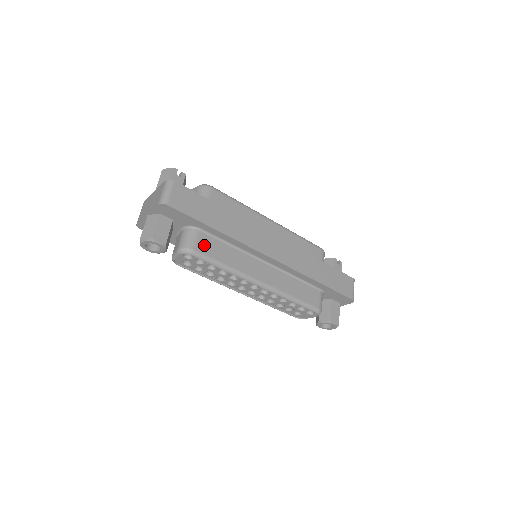
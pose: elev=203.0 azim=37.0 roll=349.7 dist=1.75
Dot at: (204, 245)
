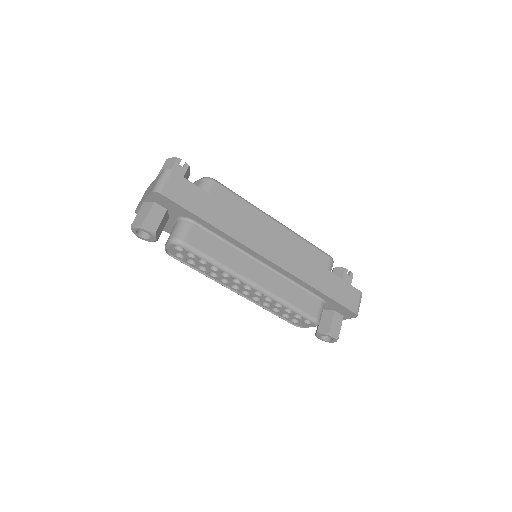
Dot at: (196, 238)
